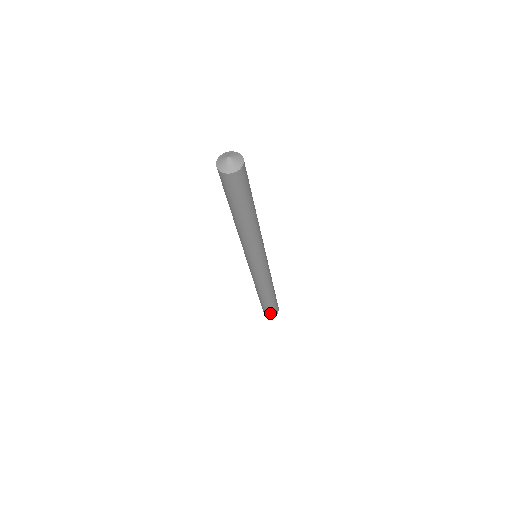
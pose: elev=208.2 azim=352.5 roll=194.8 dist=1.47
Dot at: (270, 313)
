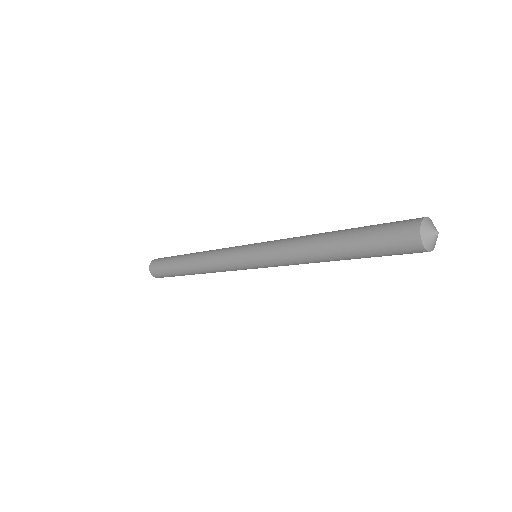
Dot at: occluded
